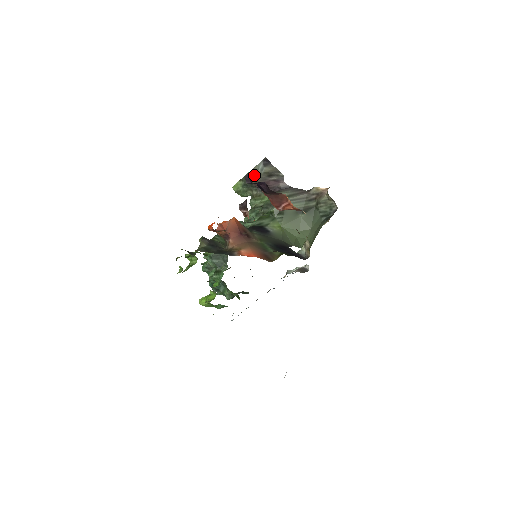
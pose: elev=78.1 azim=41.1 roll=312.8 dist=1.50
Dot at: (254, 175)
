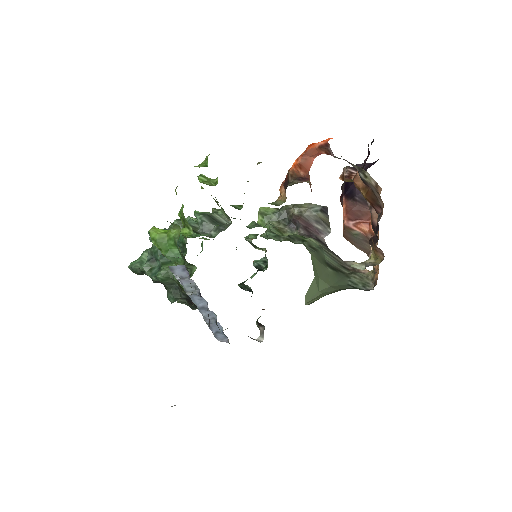
Dot at: (304, 208)
